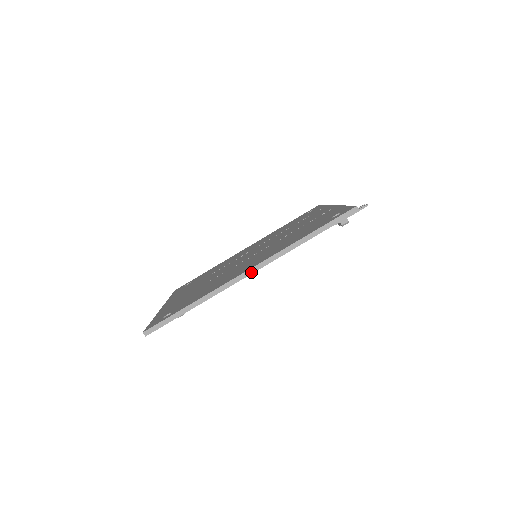
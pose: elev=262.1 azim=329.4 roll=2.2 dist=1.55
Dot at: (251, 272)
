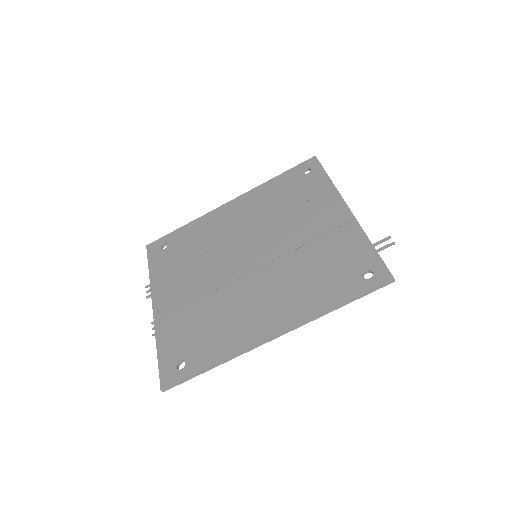
Dot at: (275, 338)
